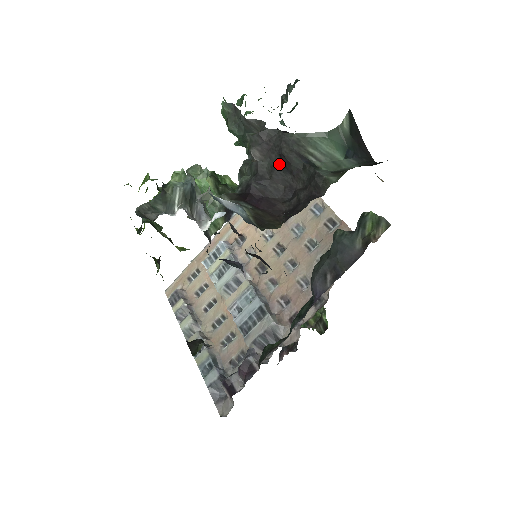
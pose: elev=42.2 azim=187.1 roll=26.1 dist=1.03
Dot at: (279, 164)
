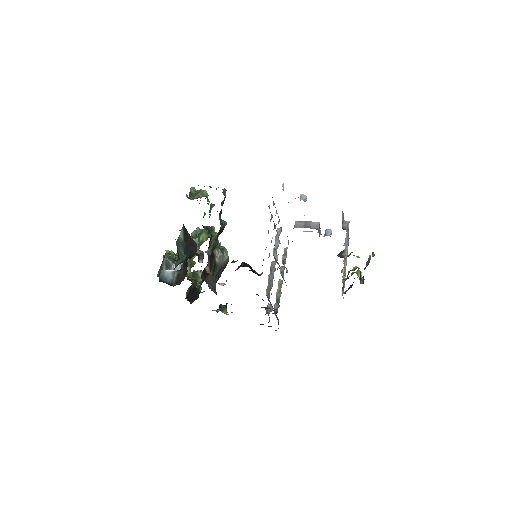
Dot at: occluded
